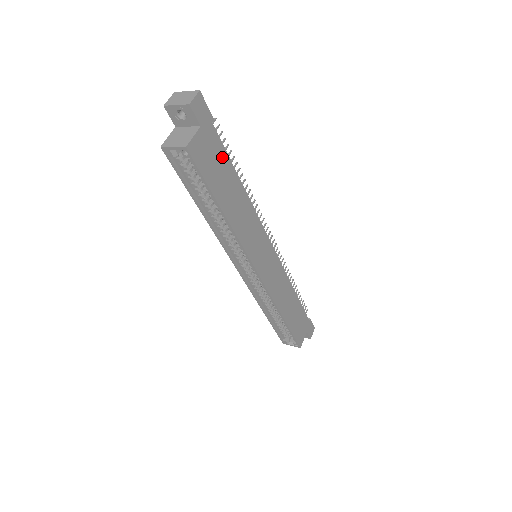
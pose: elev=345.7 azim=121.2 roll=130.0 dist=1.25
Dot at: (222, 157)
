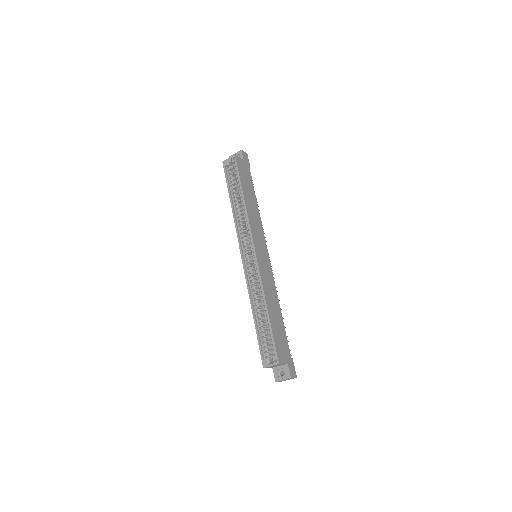
Dot at: (250, 181)
